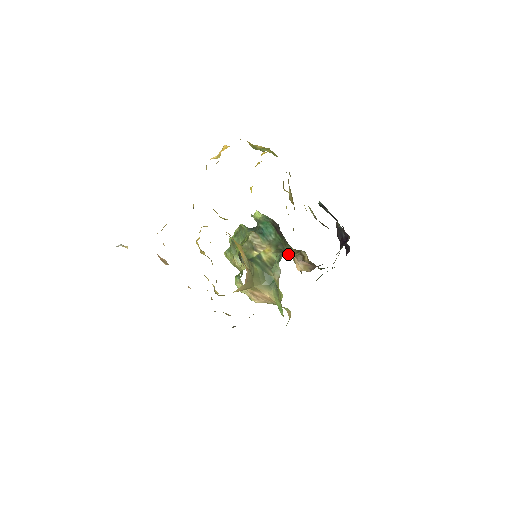
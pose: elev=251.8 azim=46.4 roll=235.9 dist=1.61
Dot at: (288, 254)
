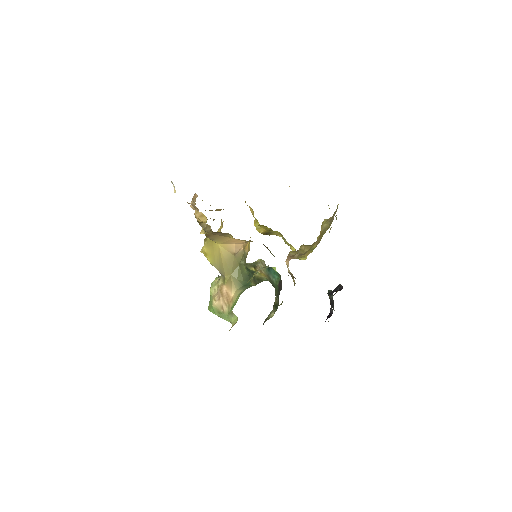
Dot at: occluded
